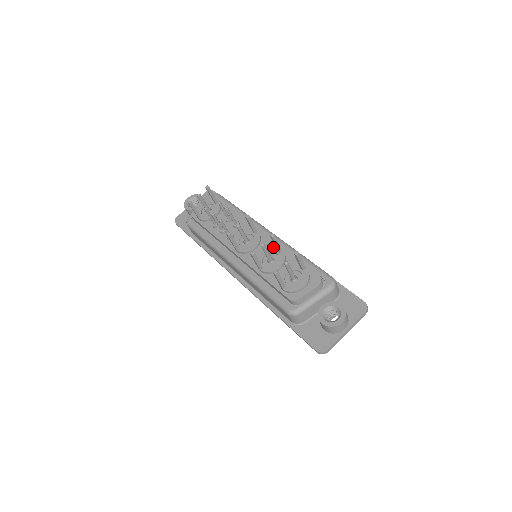
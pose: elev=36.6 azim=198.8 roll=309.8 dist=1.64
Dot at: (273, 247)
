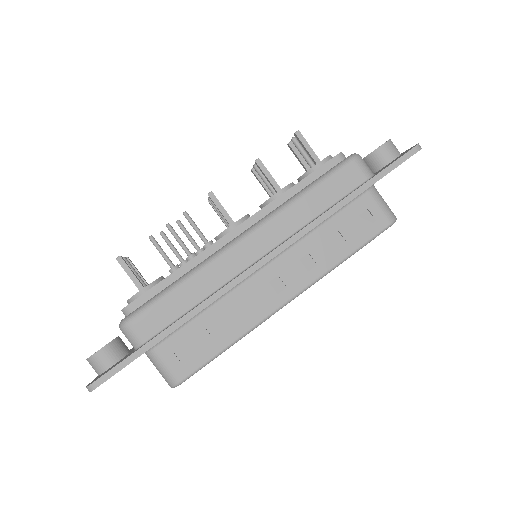
Dot at: occluded
